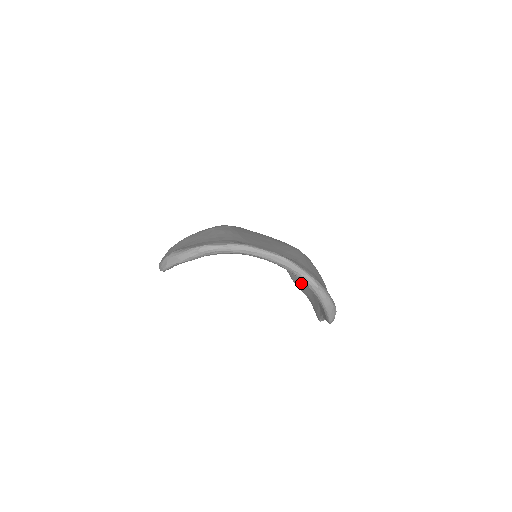
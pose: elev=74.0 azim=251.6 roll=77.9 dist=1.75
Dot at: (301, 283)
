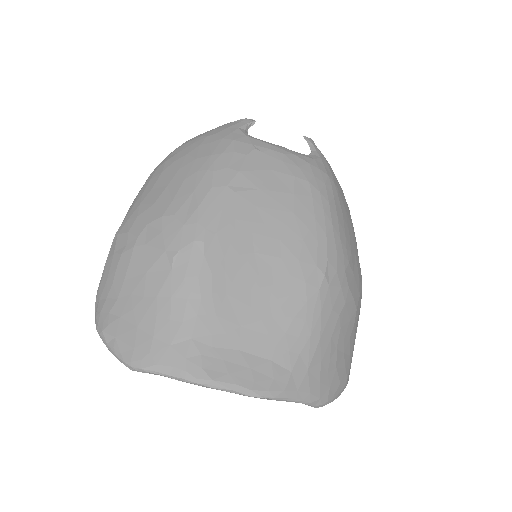
Dot at: occluded
